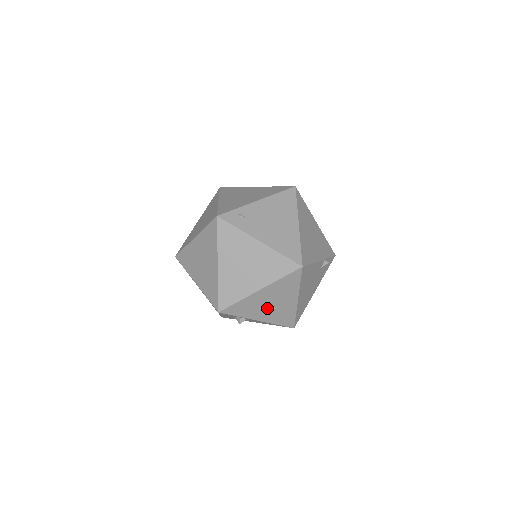
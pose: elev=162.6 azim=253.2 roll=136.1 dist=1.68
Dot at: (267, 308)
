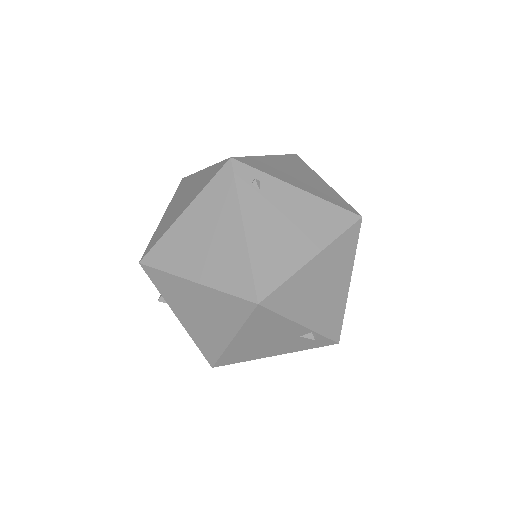
Dot at: (193, 313)
